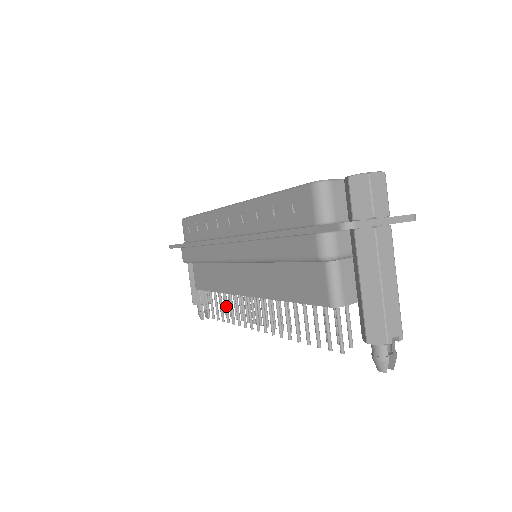
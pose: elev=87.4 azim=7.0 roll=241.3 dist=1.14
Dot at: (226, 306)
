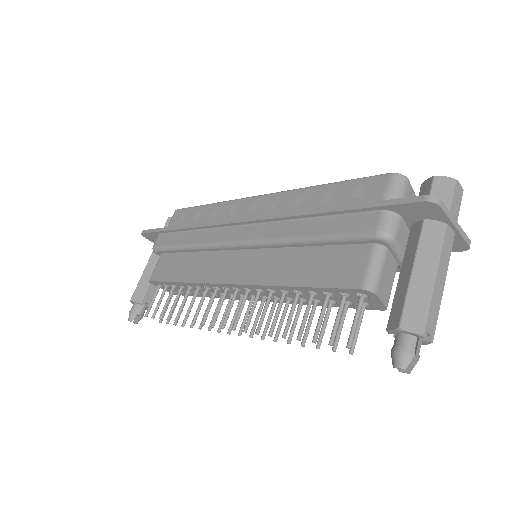
Dot at: (183, 303)
